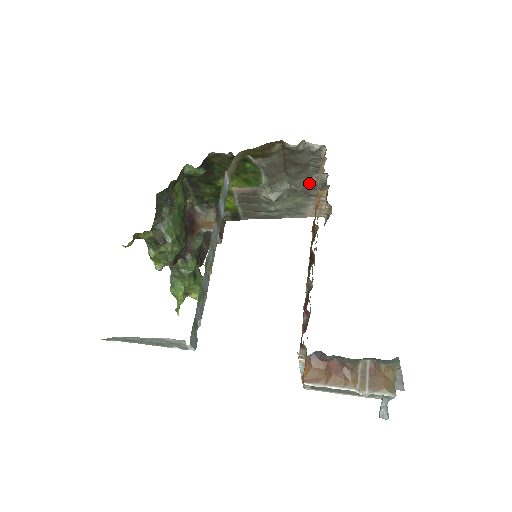
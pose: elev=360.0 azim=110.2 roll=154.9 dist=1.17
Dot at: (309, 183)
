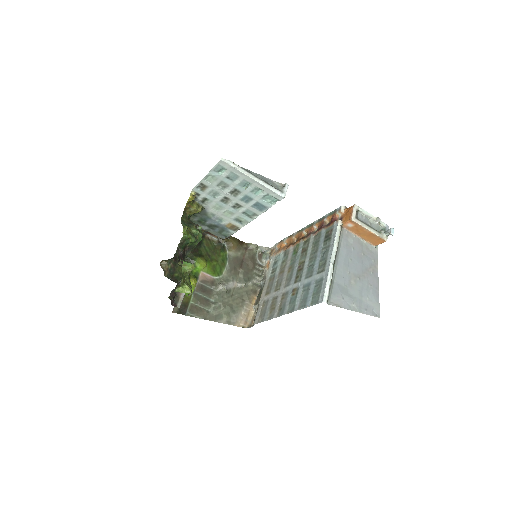
Dot at: (250, 284)
